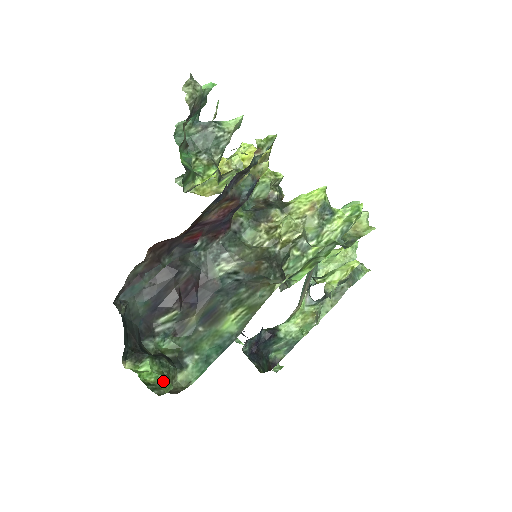
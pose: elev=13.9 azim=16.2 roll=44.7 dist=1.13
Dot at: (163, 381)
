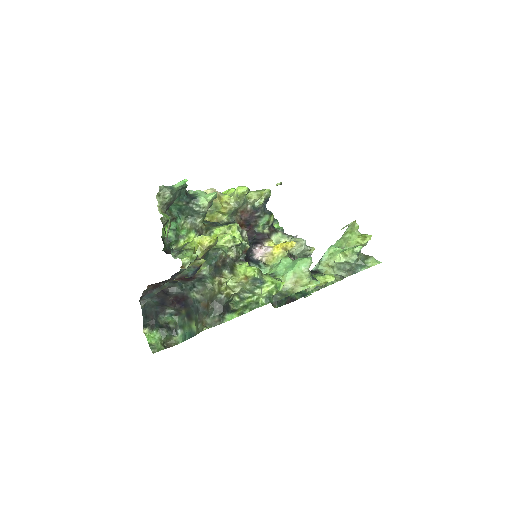
Dot at: (158, 345)
